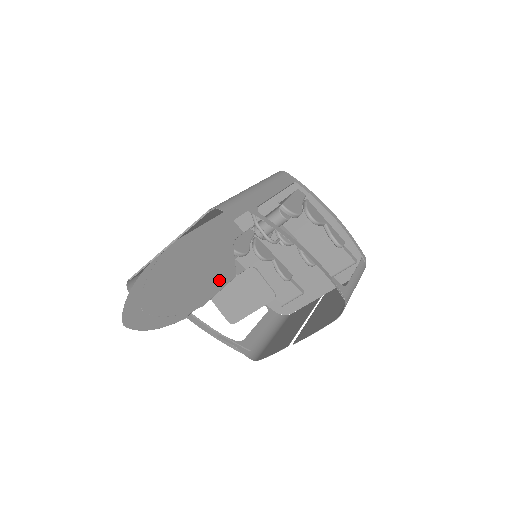
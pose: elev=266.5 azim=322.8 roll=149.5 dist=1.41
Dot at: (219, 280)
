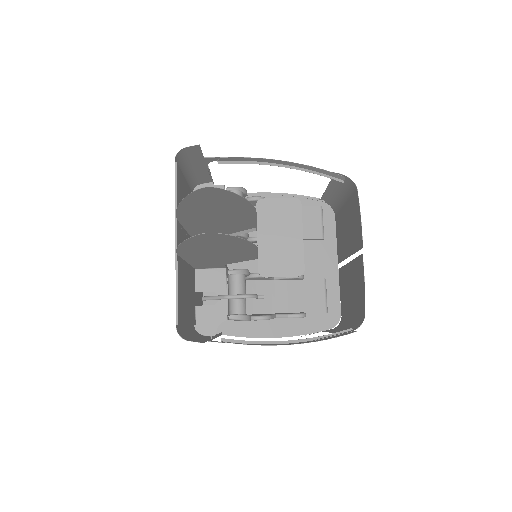
Dot at: (246, 221)
